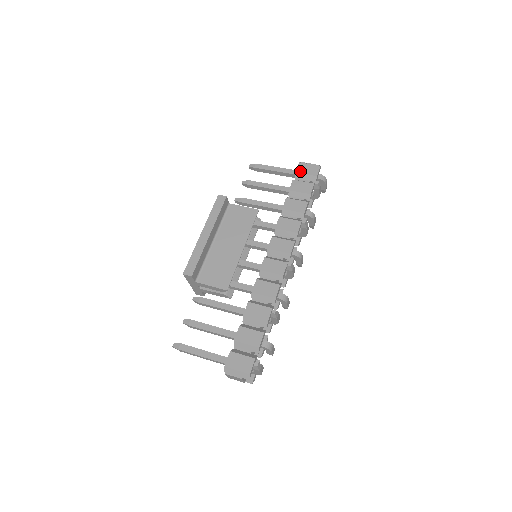
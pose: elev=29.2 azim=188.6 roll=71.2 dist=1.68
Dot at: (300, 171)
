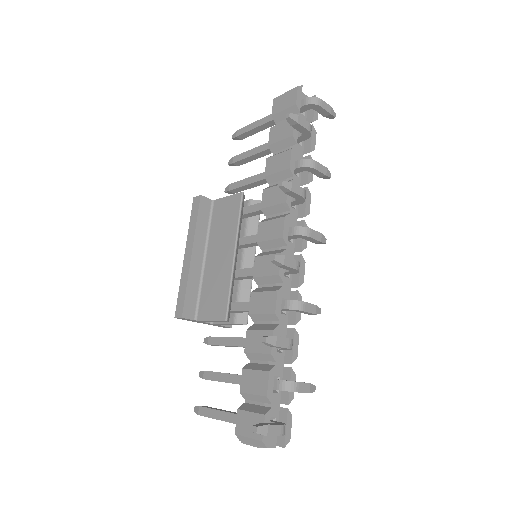
Dot at: (276, 110)
